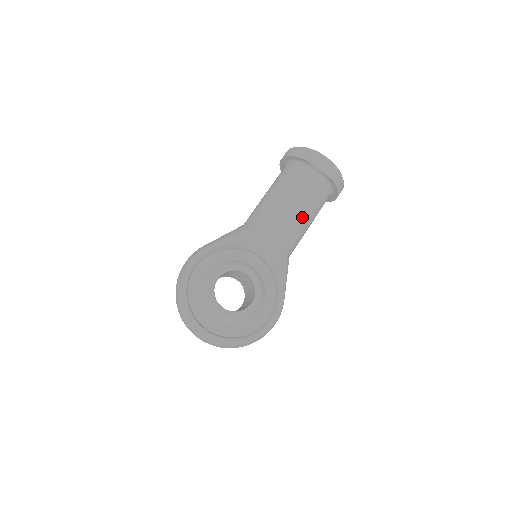
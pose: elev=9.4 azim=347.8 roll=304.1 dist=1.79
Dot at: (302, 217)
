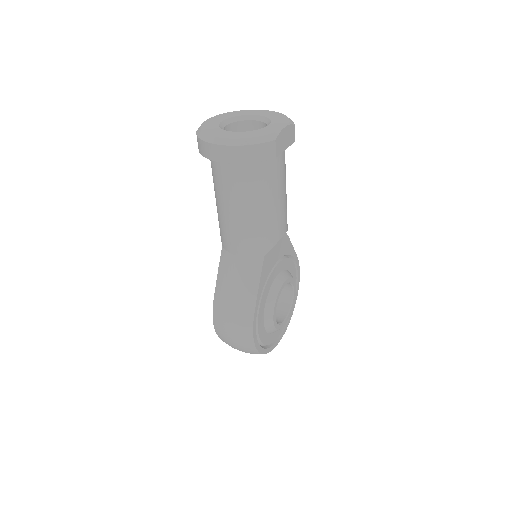
Dot at: occluded
